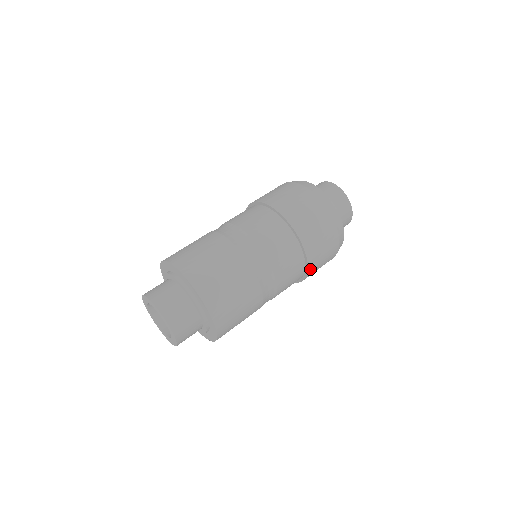
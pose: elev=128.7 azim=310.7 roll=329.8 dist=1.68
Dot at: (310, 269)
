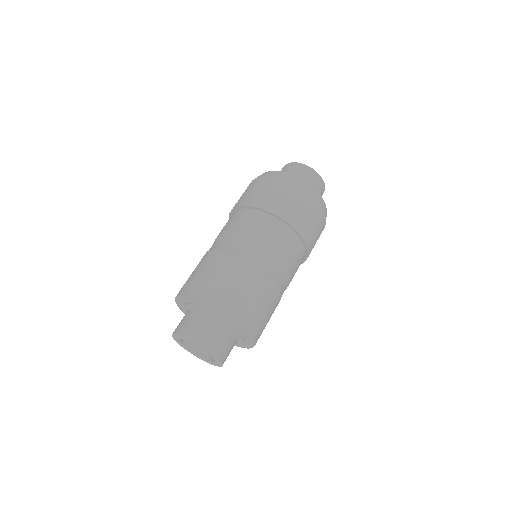
Dot at: occluded
